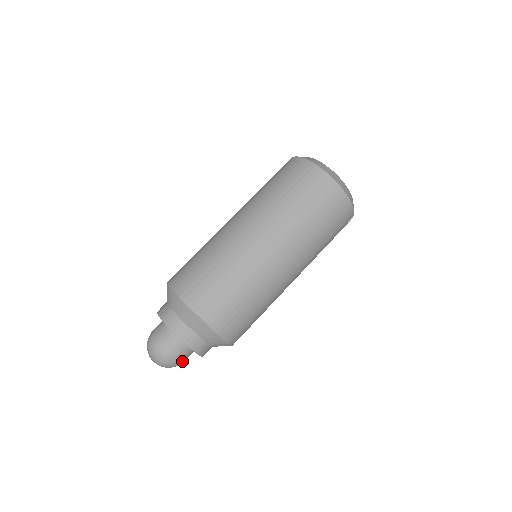
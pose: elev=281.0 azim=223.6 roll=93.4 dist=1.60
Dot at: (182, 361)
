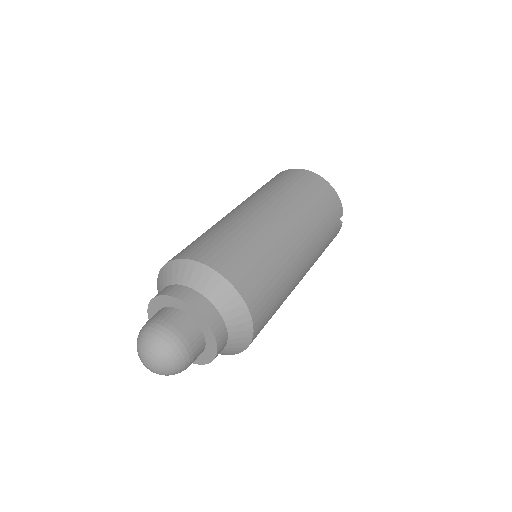
Dot at: (190, 352)
